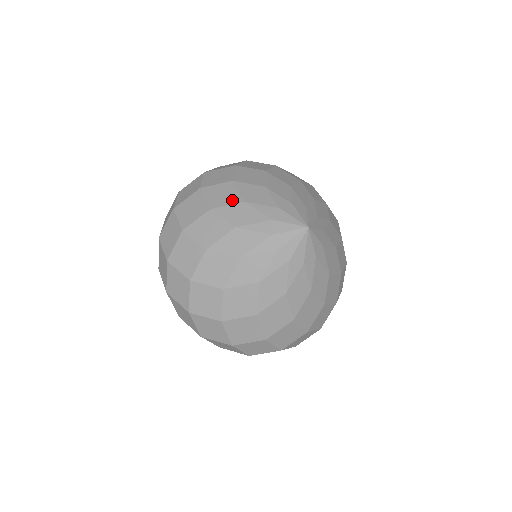
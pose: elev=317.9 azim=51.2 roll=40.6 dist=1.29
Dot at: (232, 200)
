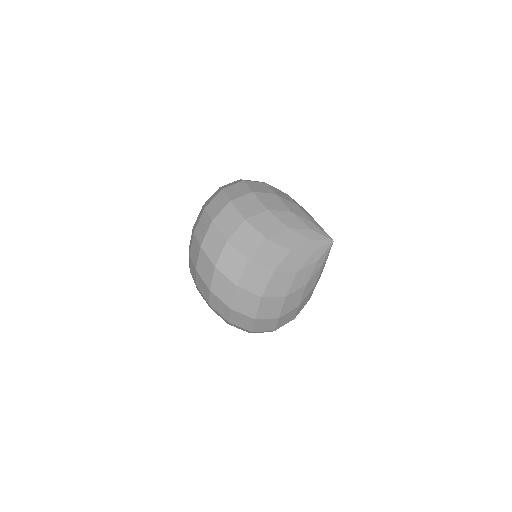
Dot at: (278, 228)
